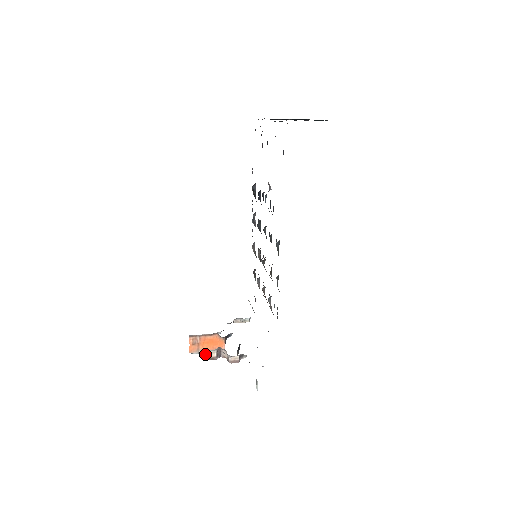
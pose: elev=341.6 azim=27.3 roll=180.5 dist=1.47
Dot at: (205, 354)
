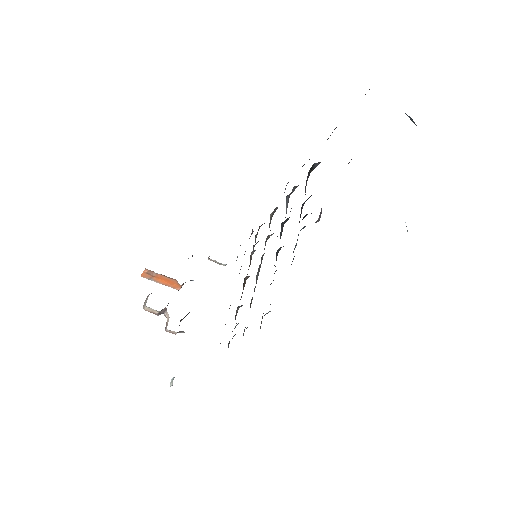
Dot at: (147, 308)
